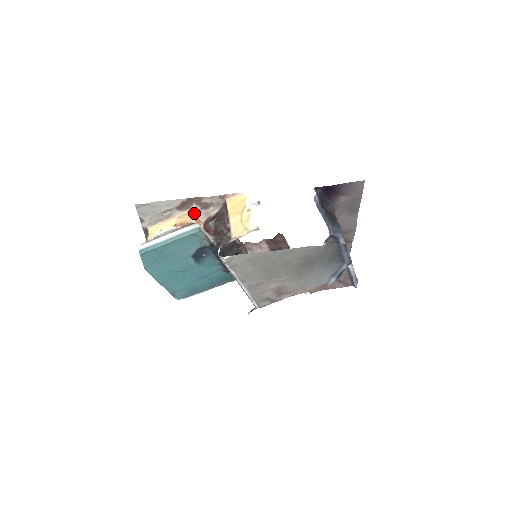
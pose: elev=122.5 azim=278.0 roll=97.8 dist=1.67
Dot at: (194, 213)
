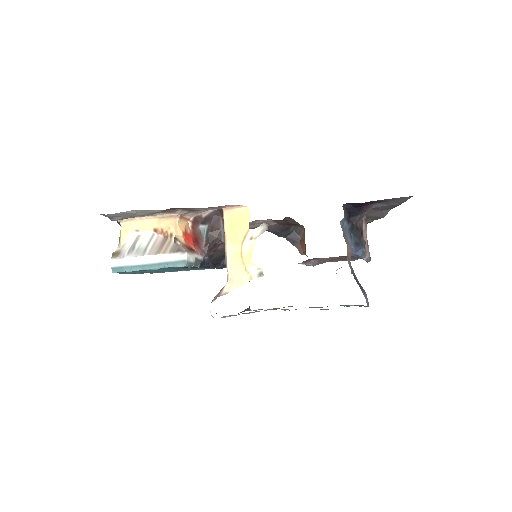
Dot at: (180, 216)
